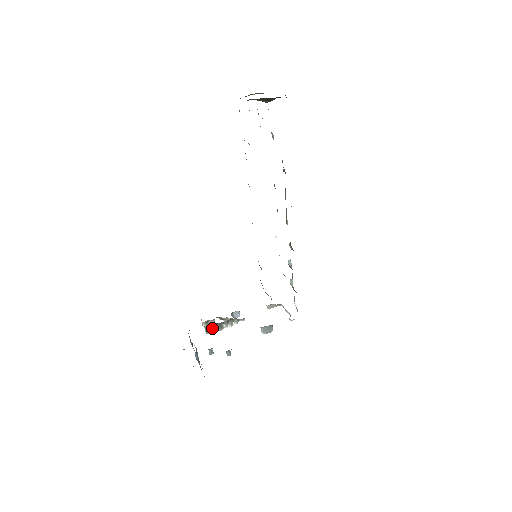
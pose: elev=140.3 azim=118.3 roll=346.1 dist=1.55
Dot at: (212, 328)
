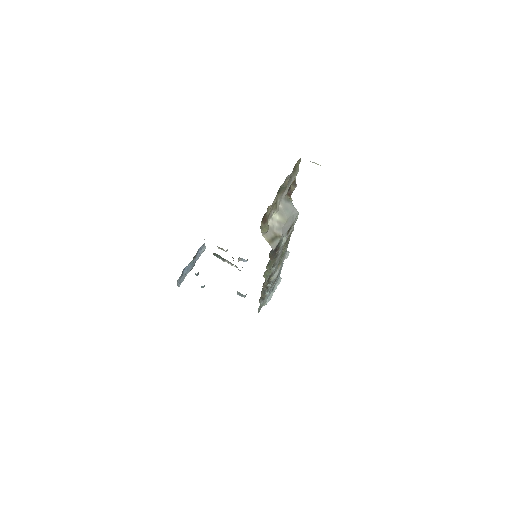
Dot at: (218, 256)
